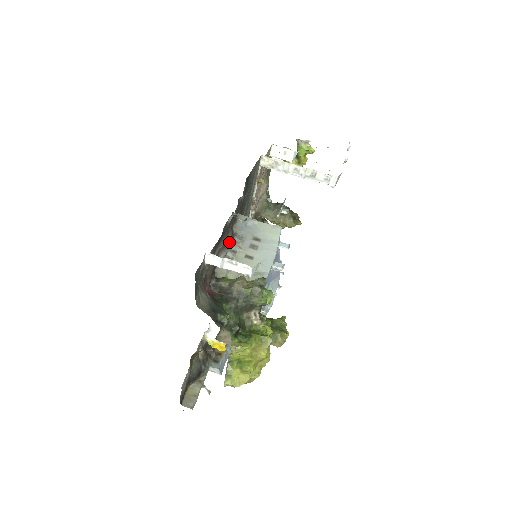
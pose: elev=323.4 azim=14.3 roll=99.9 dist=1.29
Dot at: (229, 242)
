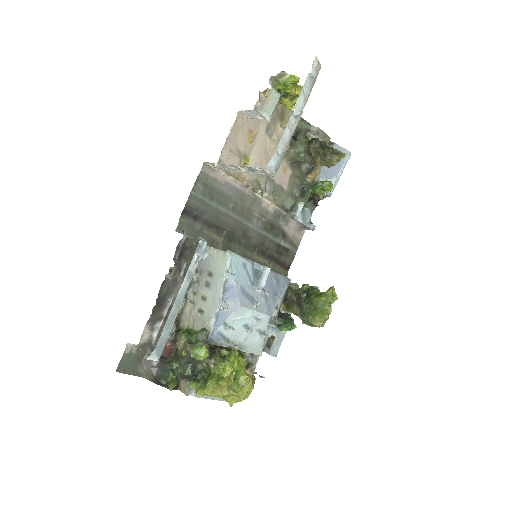
Dot at: occluded
